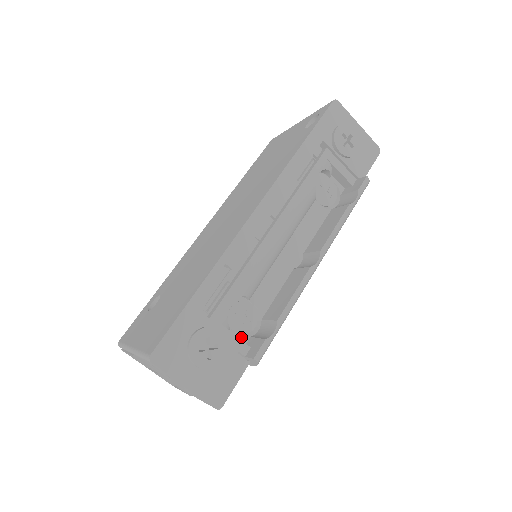
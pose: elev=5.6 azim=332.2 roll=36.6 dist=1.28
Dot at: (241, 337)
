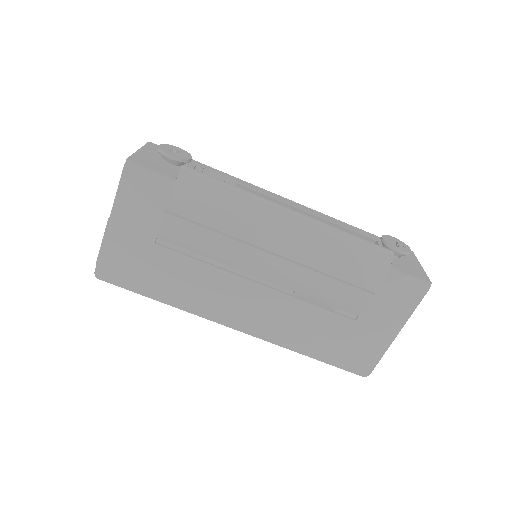
Dot at: occluded
